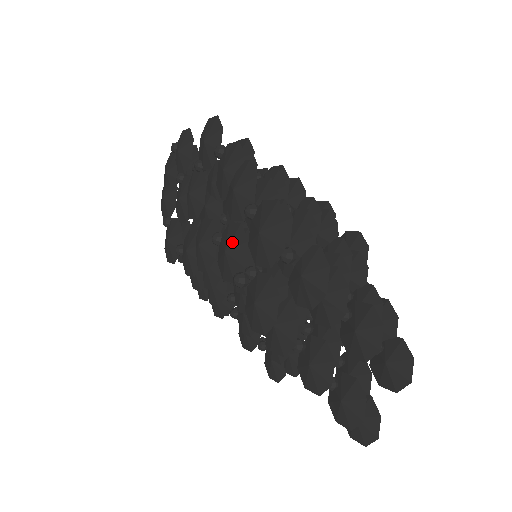
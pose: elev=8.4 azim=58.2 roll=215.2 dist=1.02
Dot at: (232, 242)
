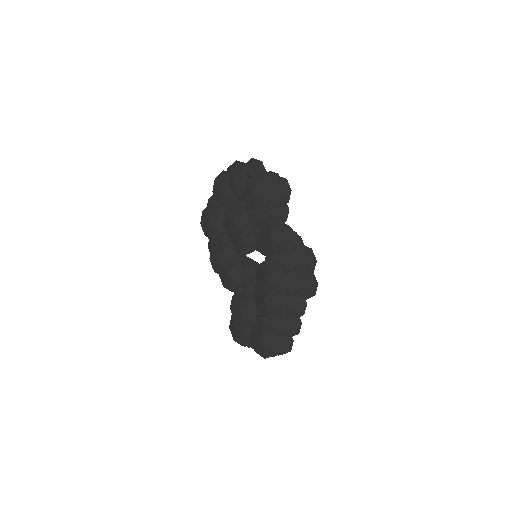
Dot at: (246, 312)
